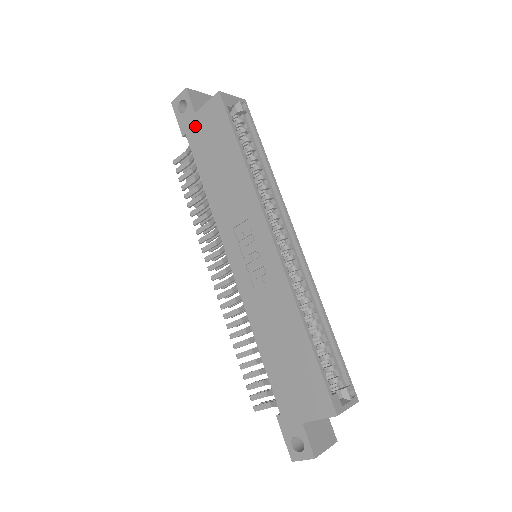
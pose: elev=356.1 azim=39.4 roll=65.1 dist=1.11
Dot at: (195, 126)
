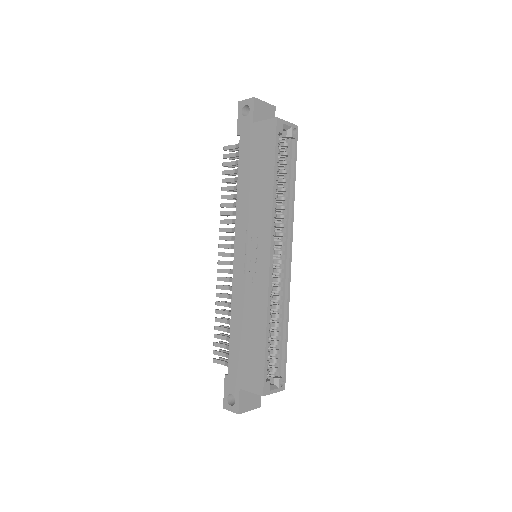
Dot at: (249, 133)
